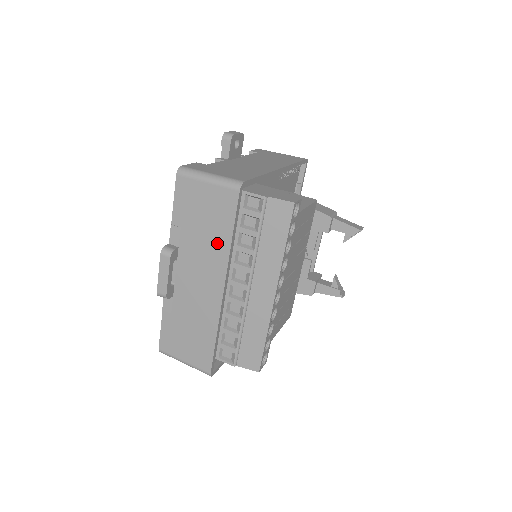
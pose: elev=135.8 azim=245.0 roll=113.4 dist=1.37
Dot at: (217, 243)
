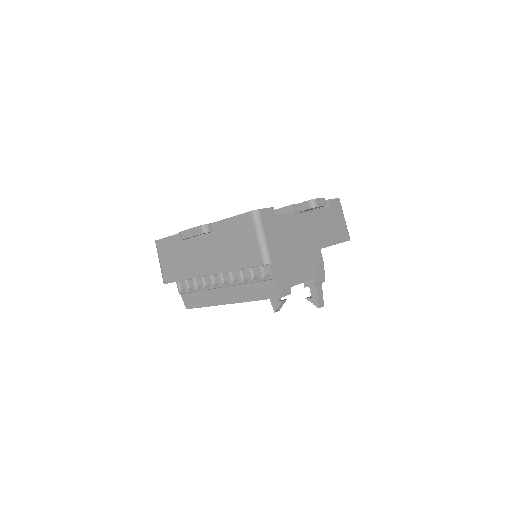
Dot at: (229, 260)
